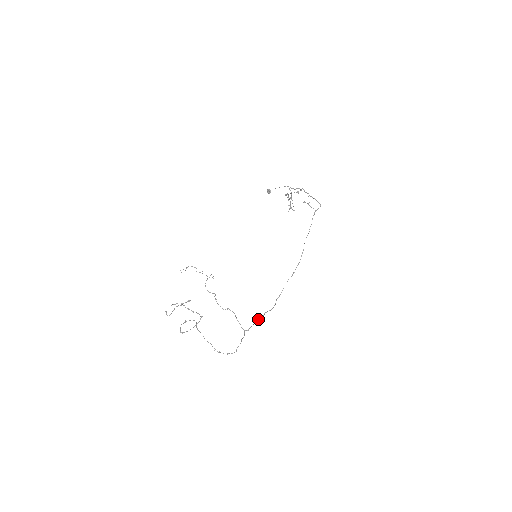
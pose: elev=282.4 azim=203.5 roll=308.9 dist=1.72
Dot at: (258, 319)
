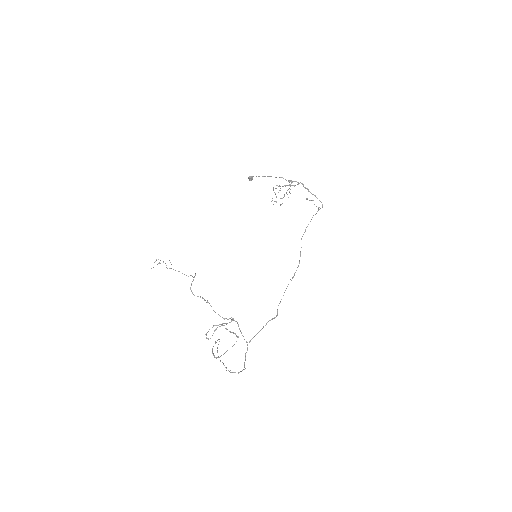
Dot at: (261, 329)
